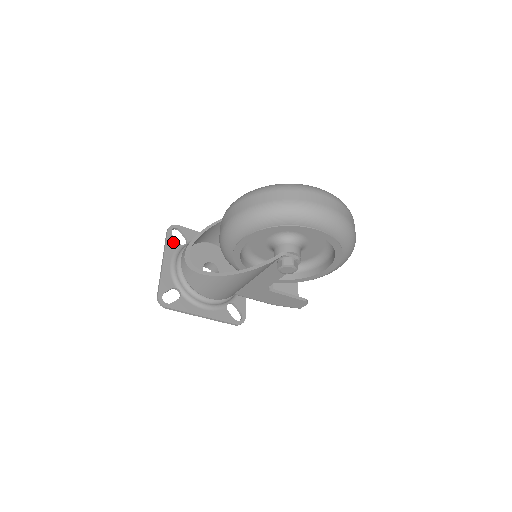
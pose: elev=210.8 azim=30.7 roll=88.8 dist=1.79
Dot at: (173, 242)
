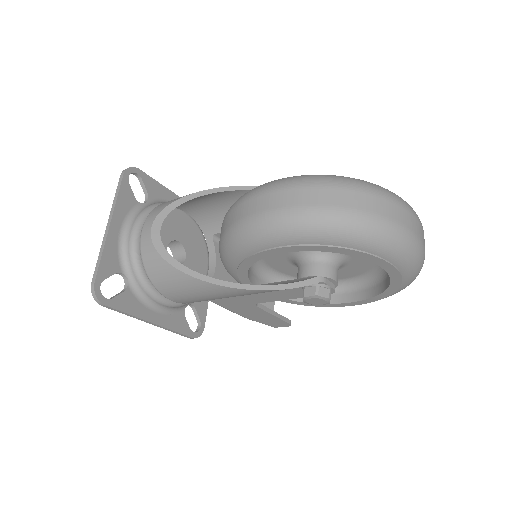
Dot at: (128, 196)
